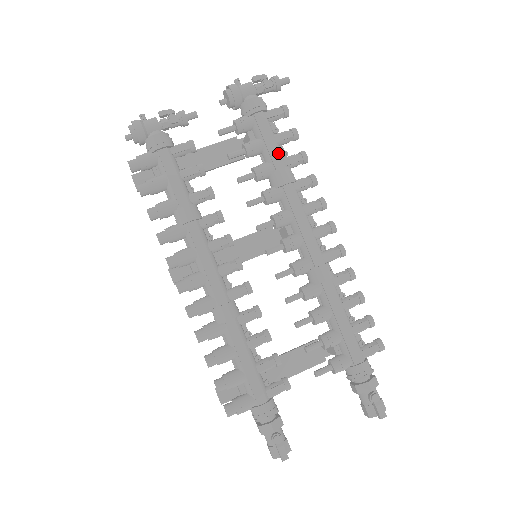
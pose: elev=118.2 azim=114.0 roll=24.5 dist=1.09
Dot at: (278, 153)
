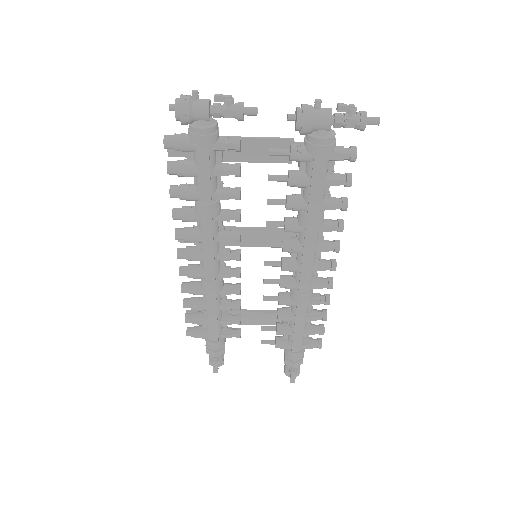
Dot at: (318, 199)
